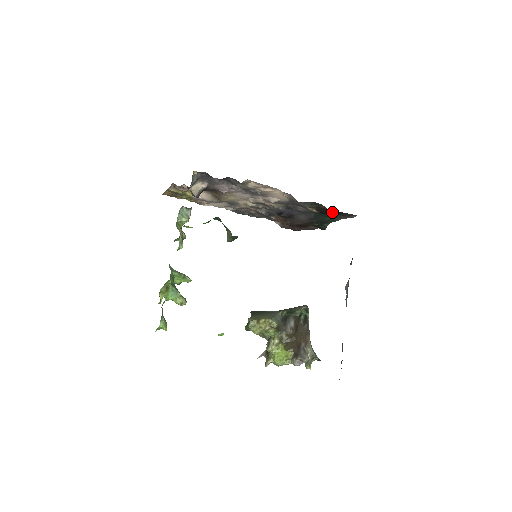
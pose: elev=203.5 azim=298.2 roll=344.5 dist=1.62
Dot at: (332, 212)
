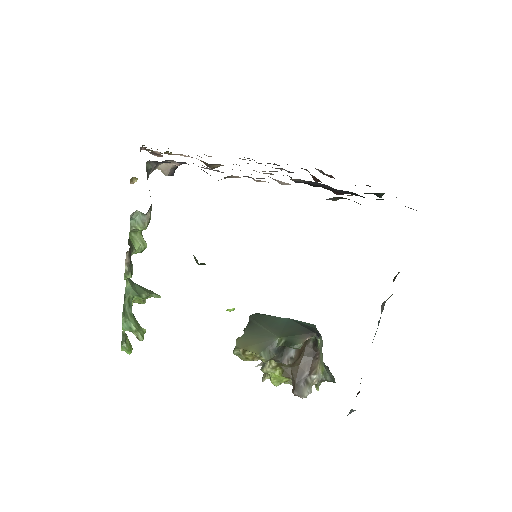
Dot at: occluded
